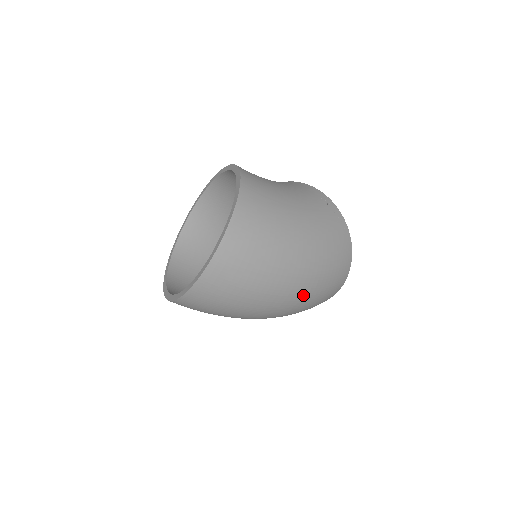
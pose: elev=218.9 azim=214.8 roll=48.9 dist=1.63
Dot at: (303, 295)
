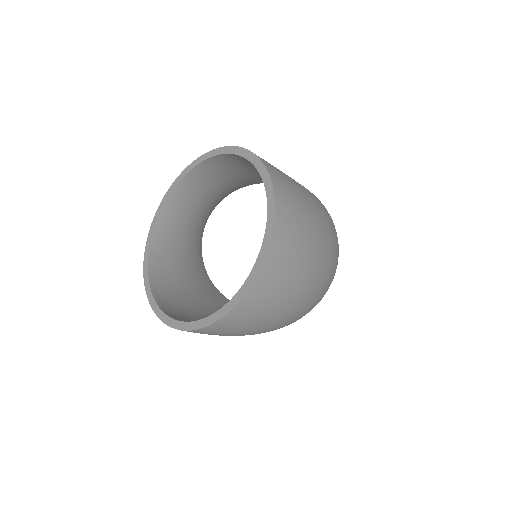
Dot at: (332, 269)
